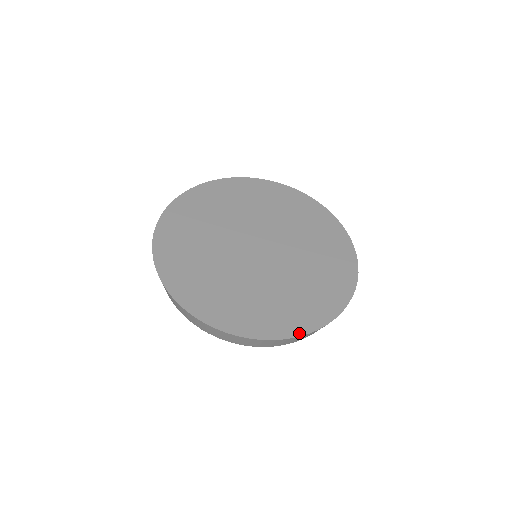
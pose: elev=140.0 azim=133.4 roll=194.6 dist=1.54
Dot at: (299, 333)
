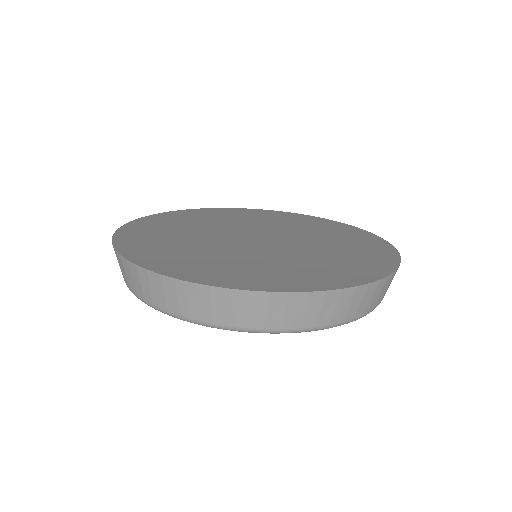
Dot at: (376, 277)
